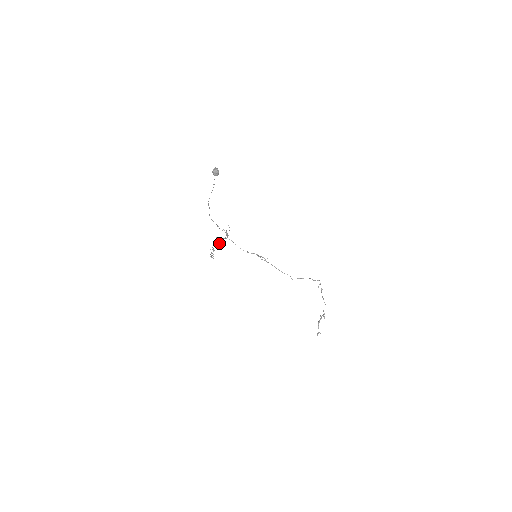
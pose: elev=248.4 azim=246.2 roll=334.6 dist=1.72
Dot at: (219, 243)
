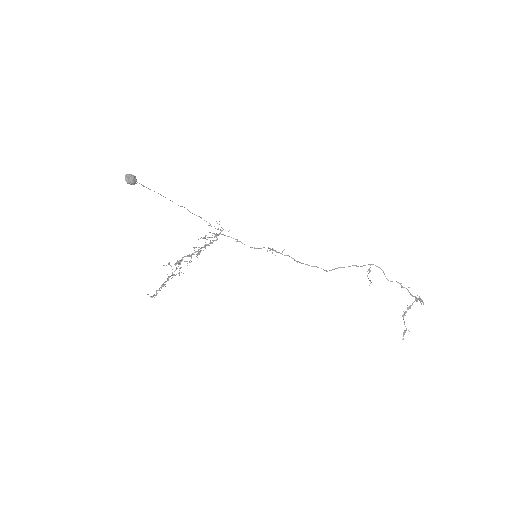
Dot at: occluded
